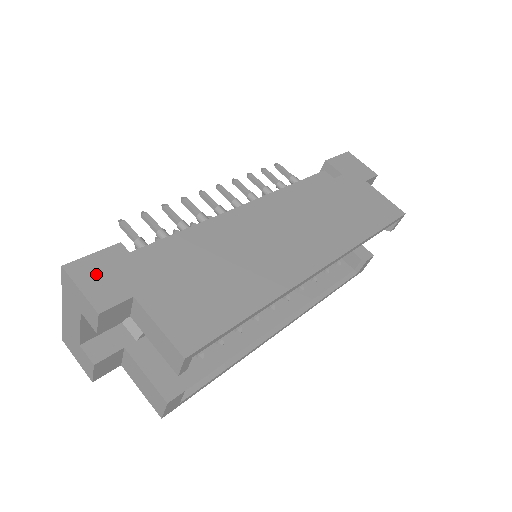
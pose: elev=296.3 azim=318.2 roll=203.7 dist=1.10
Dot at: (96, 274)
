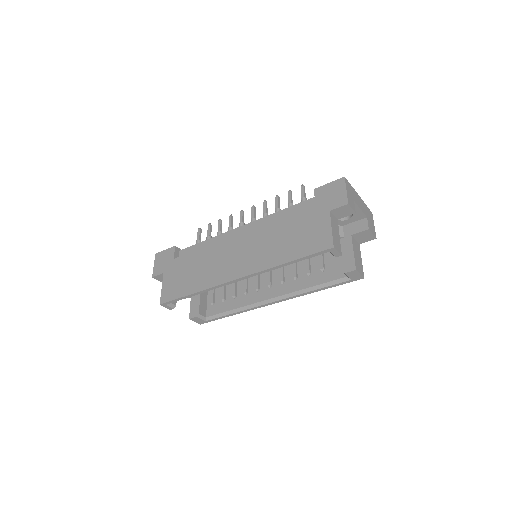
Dot at: (161, 260)
